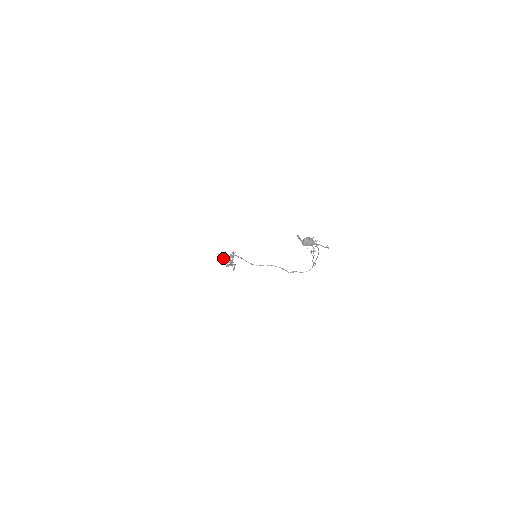
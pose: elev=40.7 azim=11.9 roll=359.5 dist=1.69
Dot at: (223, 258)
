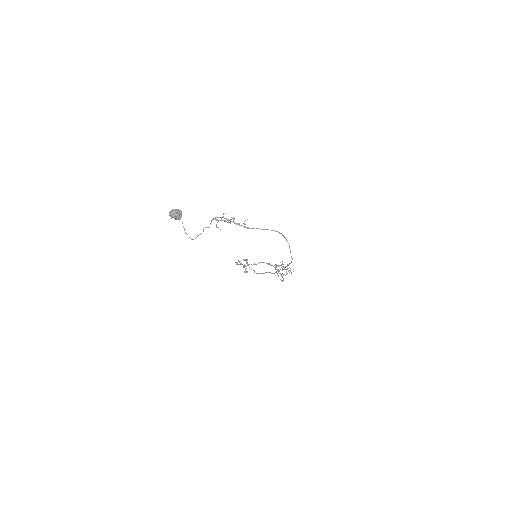
Dot at: occluded
